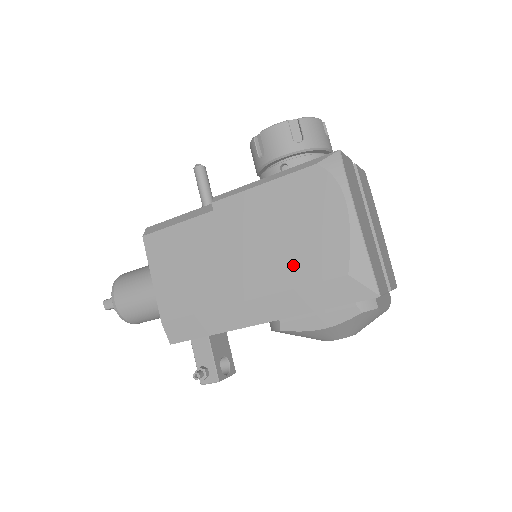
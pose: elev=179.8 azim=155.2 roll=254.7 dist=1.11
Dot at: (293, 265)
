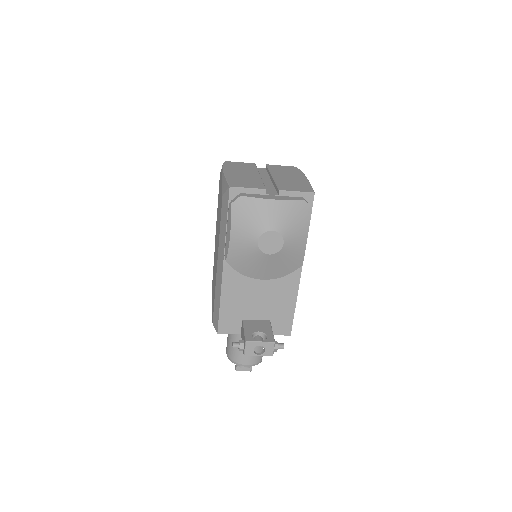
Dot at: (219, 223)
